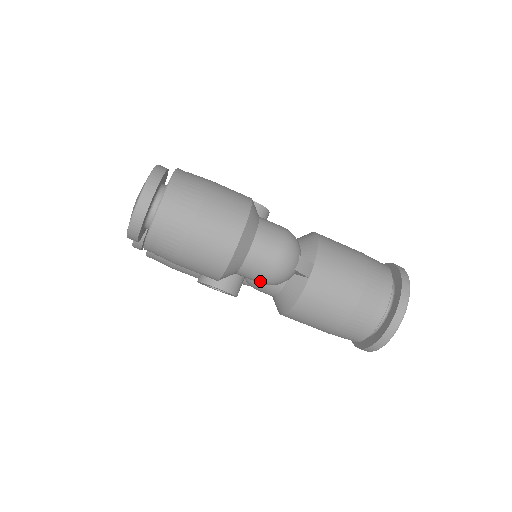
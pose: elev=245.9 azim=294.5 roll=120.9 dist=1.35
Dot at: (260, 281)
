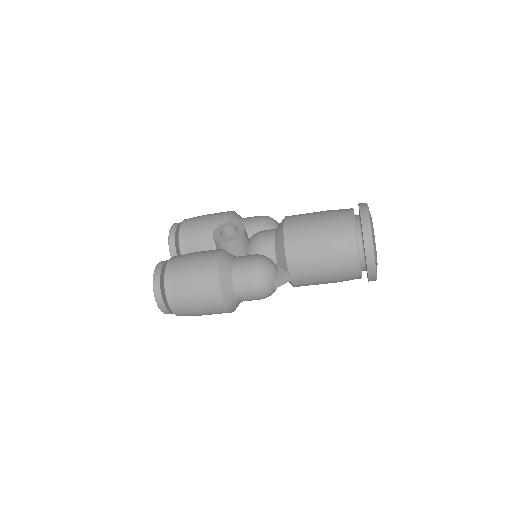
Dot at: occluded
